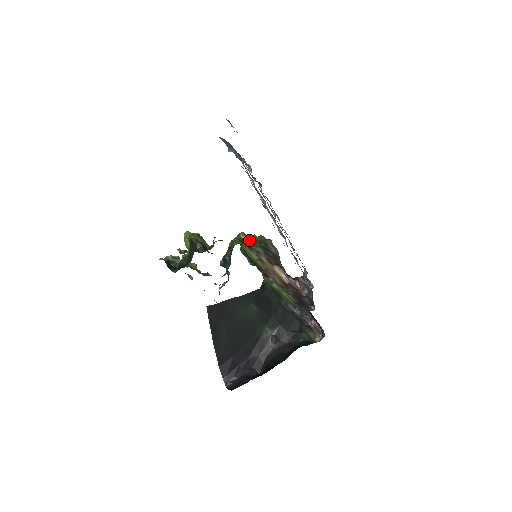
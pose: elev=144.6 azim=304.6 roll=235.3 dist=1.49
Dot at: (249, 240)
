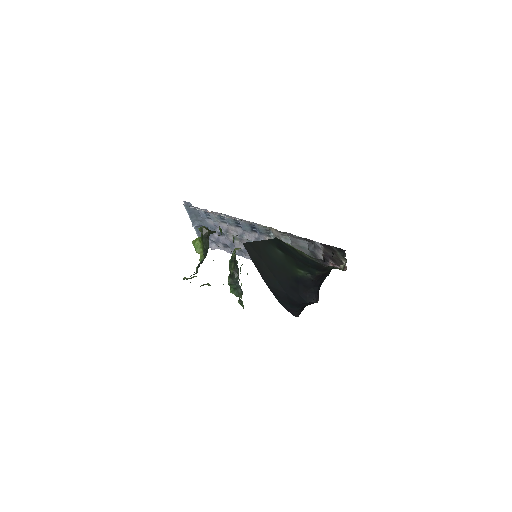
Dot at: occluded
